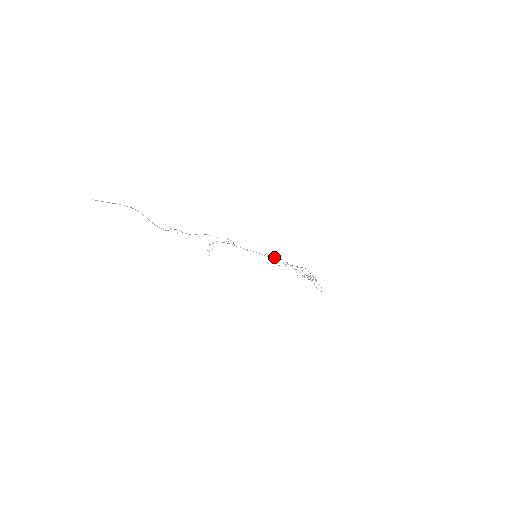
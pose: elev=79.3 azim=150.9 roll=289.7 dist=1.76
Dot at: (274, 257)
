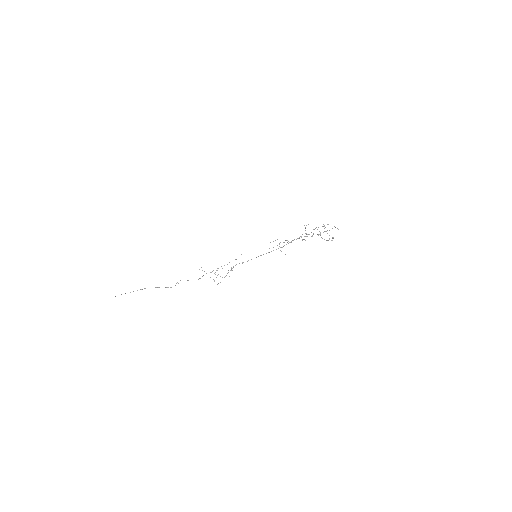
Dot at: occluded
